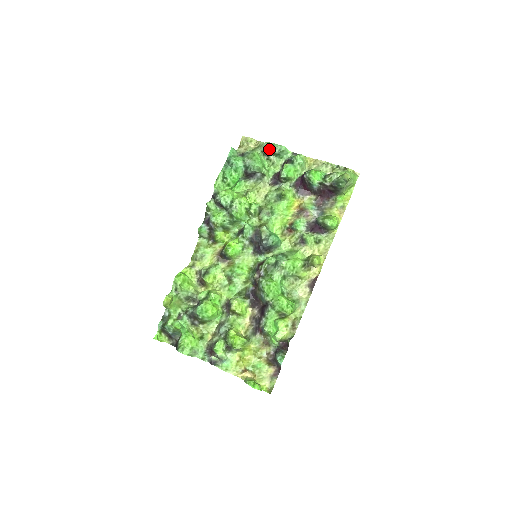
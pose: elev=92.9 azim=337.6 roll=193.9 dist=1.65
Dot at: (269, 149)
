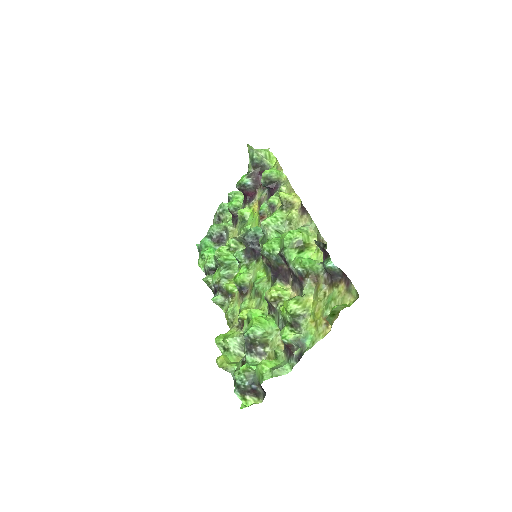
Dot at: (217, 216)
